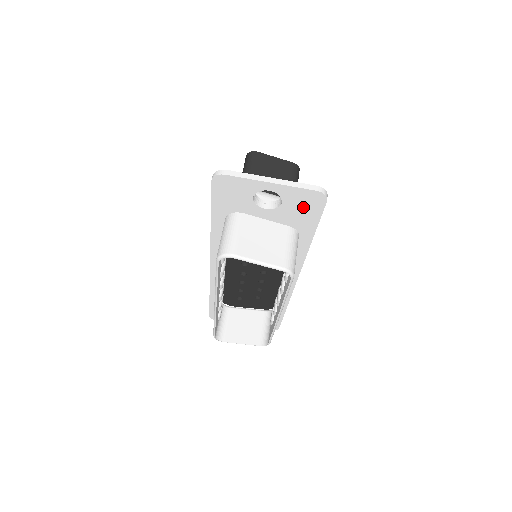
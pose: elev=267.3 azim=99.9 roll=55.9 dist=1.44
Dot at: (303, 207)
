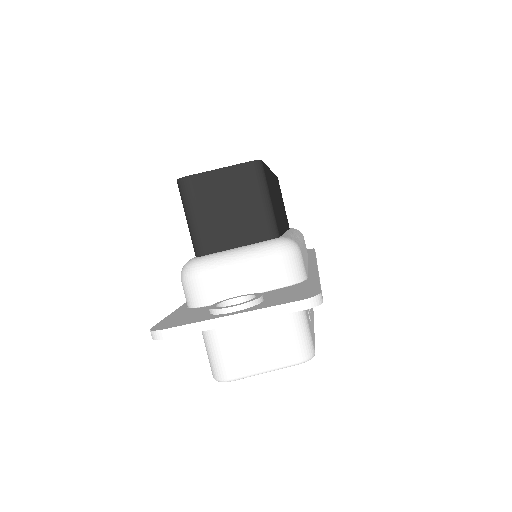
Dot at: occluded
